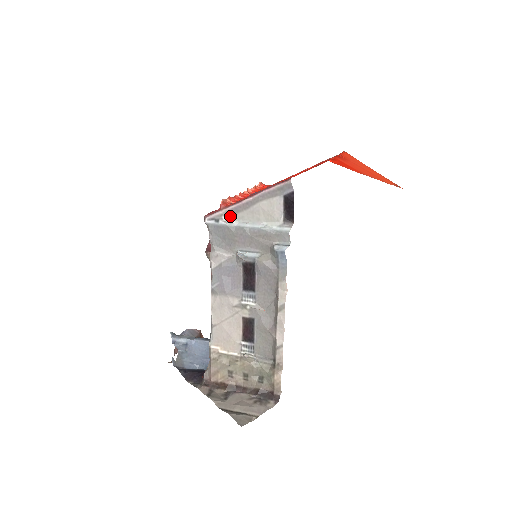
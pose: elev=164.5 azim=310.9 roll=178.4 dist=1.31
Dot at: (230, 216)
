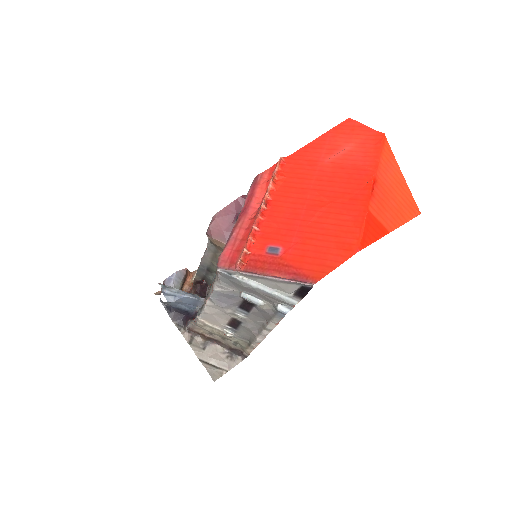
Dot at: (244, 275)
